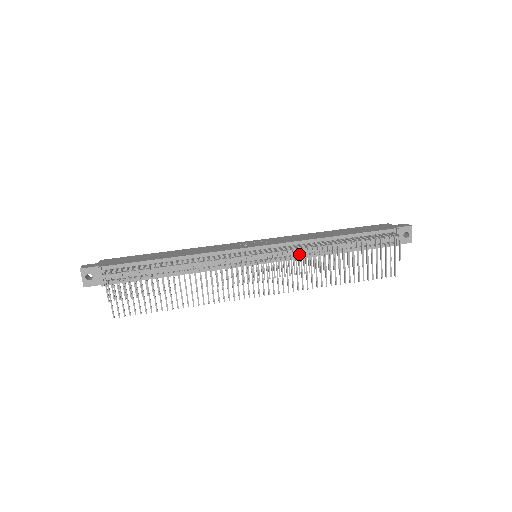
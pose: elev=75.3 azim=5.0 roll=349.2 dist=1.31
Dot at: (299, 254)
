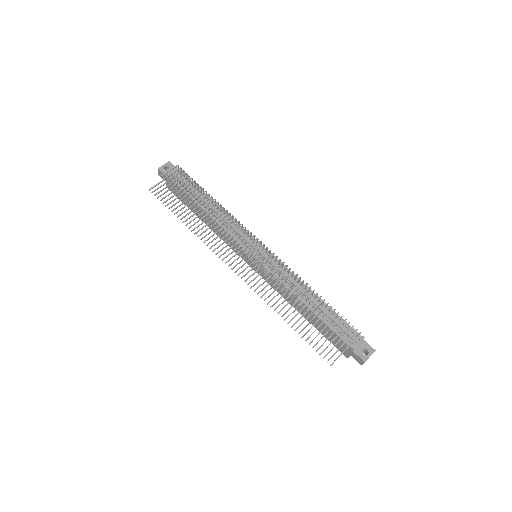
Dot at: (283, 278)
